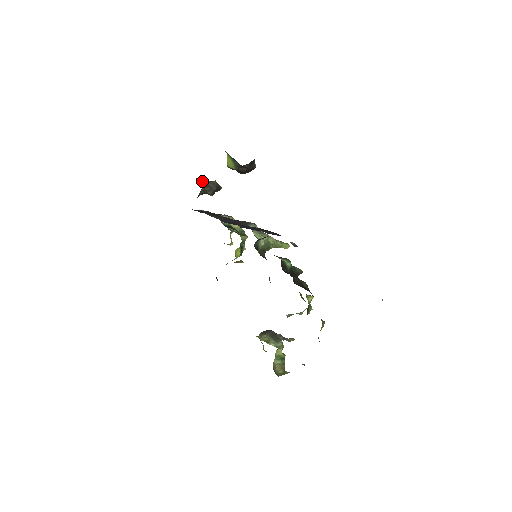
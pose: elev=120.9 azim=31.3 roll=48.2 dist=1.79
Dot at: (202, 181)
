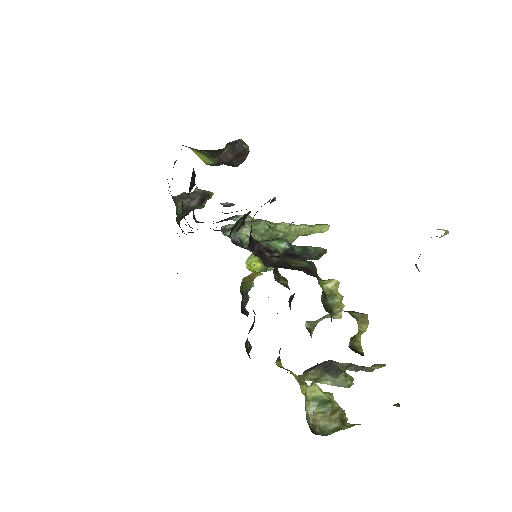
Dot at: (180, 196)
